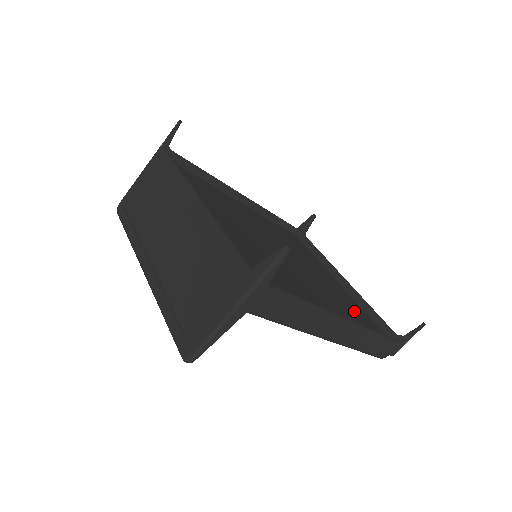
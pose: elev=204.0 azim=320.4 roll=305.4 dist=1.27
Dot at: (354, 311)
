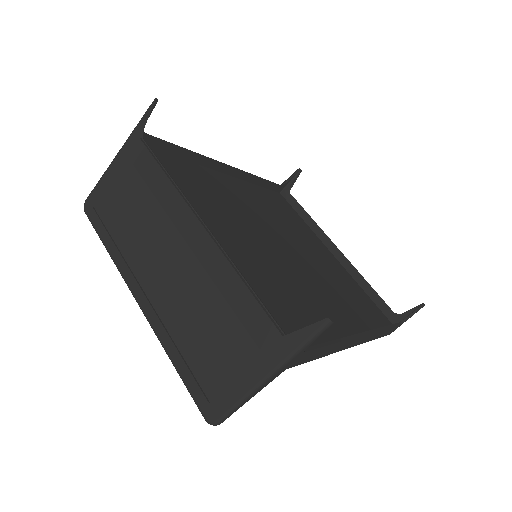
Dot at: (354, 295)
